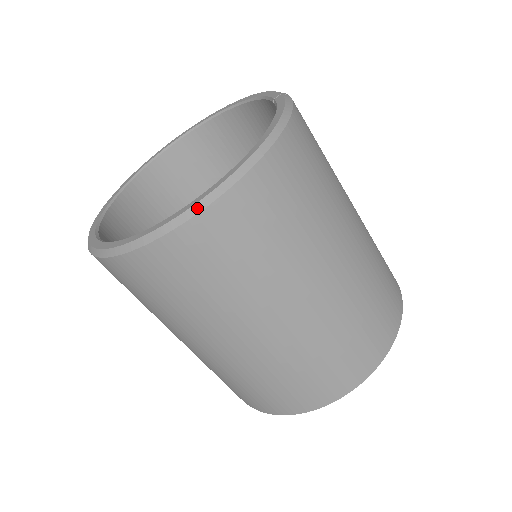
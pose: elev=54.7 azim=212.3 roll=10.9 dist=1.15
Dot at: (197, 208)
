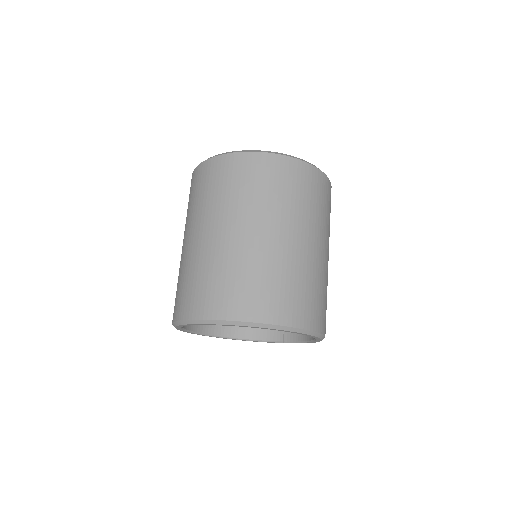
Dot at: occluded
